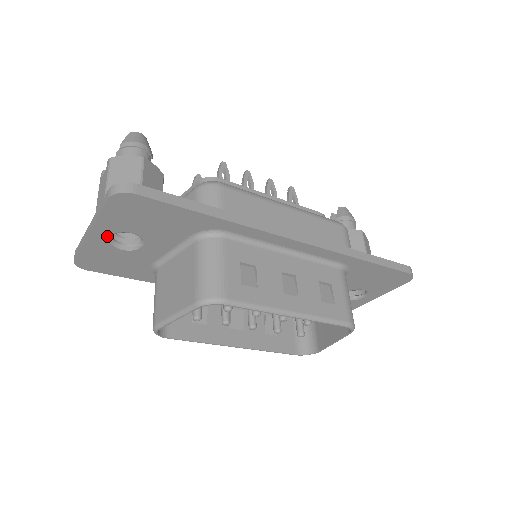
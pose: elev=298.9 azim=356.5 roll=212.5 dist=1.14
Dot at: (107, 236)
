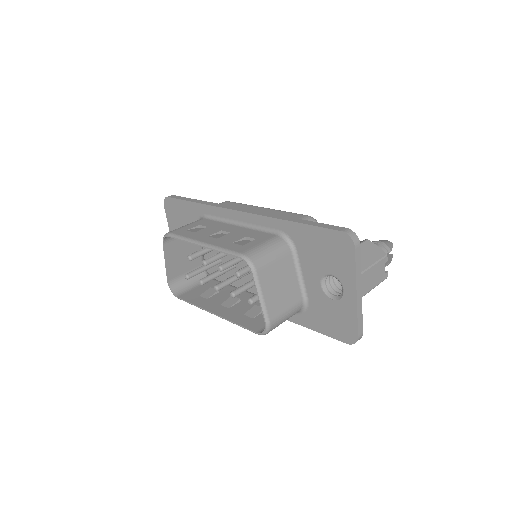
Dot at: occluded
